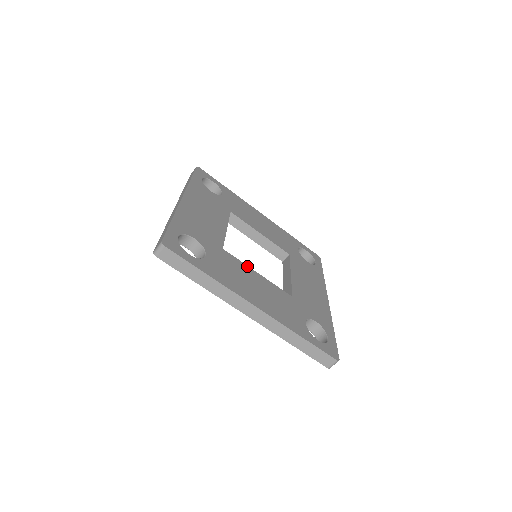
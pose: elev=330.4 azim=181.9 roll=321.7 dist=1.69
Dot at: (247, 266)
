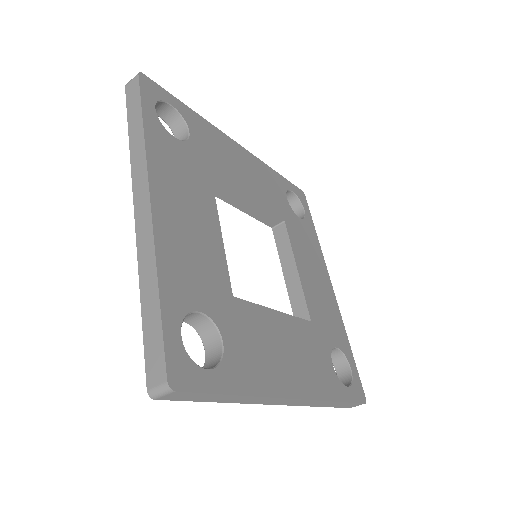
Dot at: (264, 308)
